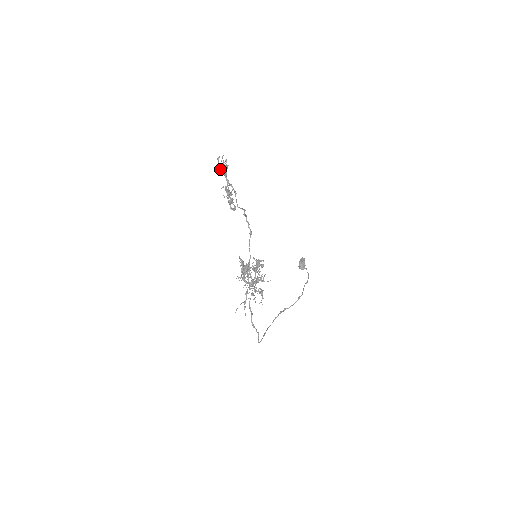
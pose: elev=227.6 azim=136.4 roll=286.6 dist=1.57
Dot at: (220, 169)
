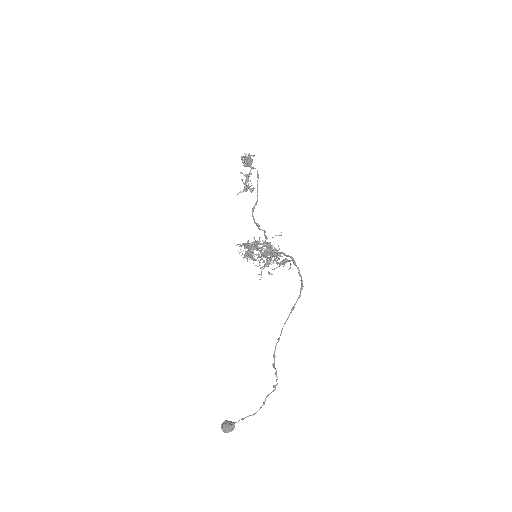
Dot at: (247, 158)
